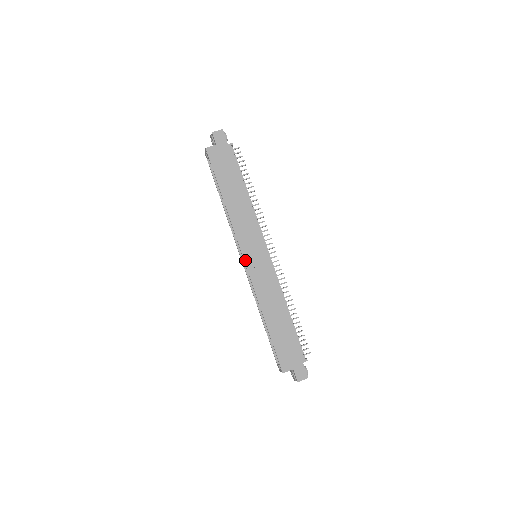
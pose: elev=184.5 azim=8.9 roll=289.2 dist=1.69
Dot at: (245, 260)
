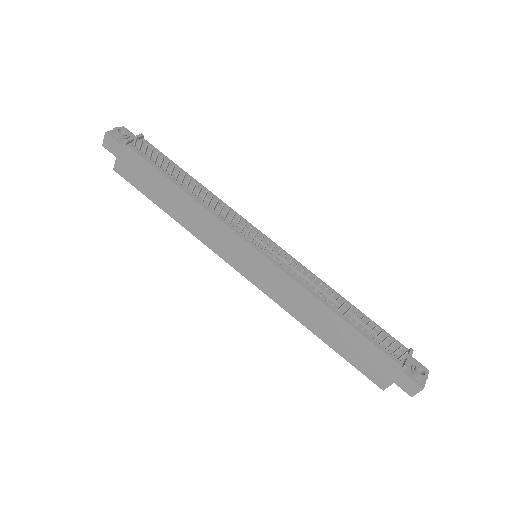
Dot at: (243, 274)
